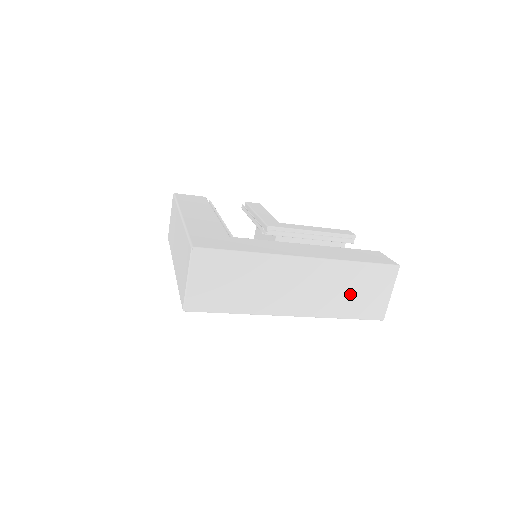
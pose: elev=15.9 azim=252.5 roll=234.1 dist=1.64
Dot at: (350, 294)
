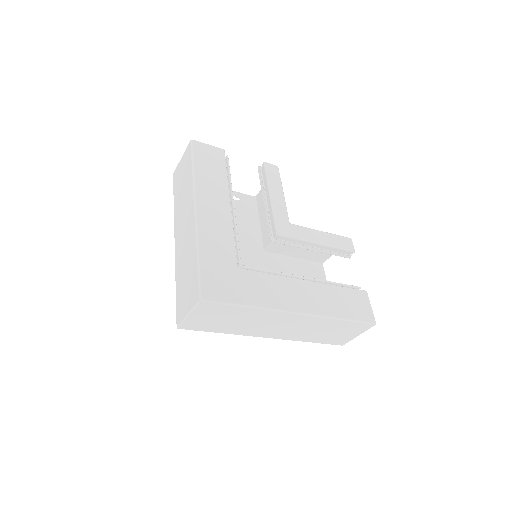
Dot at: (325, 333)
